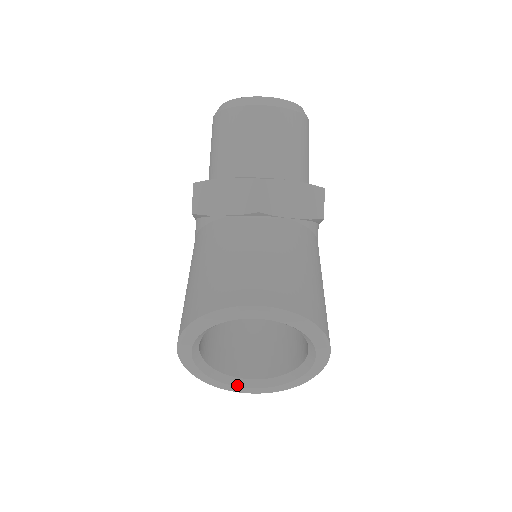
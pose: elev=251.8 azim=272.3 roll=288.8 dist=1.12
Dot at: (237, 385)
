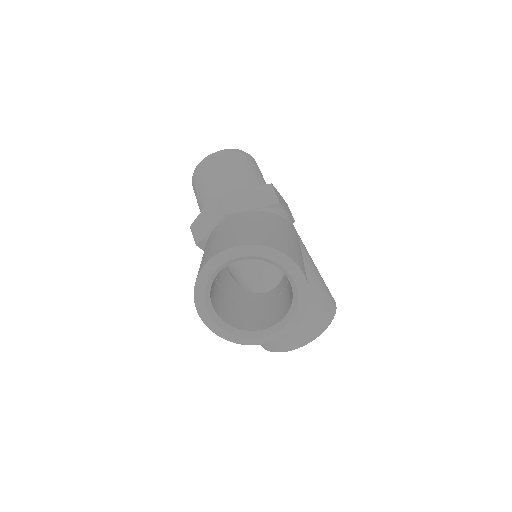
Dot at: (262, 336)
